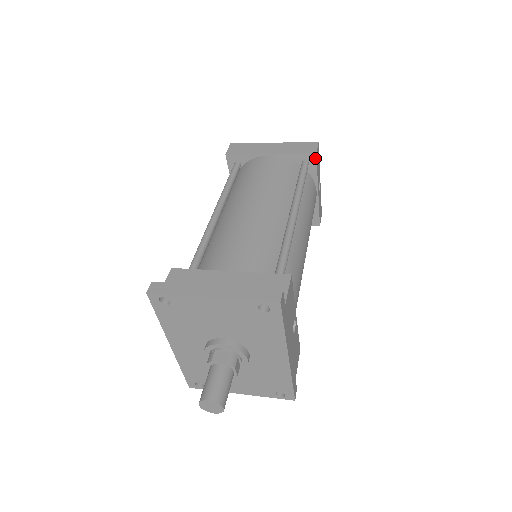
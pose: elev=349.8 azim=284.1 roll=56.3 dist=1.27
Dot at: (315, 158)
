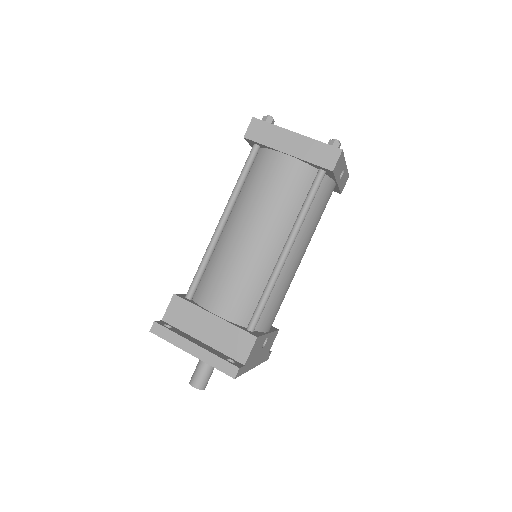
Dot at: (332, 172)
